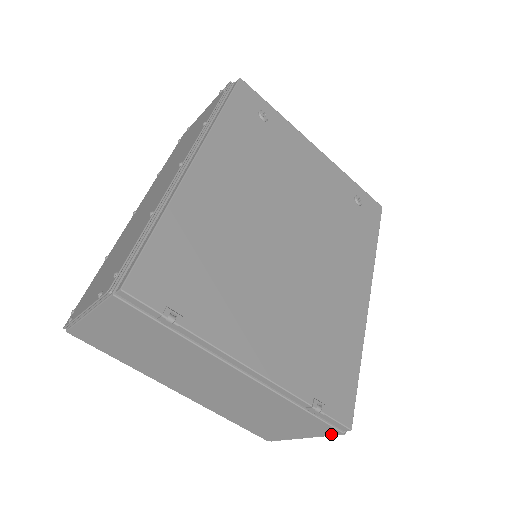
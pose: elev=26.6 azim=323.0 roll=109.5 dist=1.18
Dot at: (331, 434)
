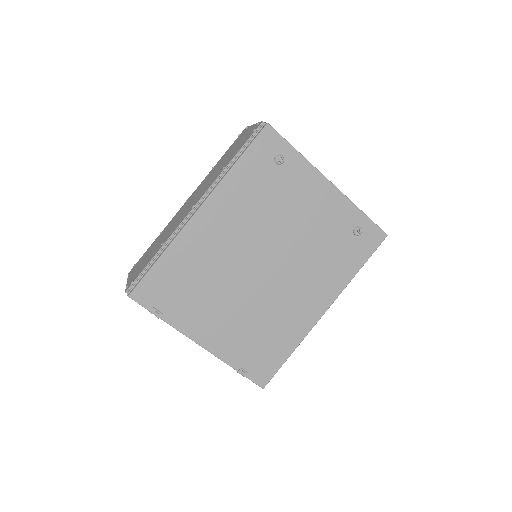
Dot at: occluded
